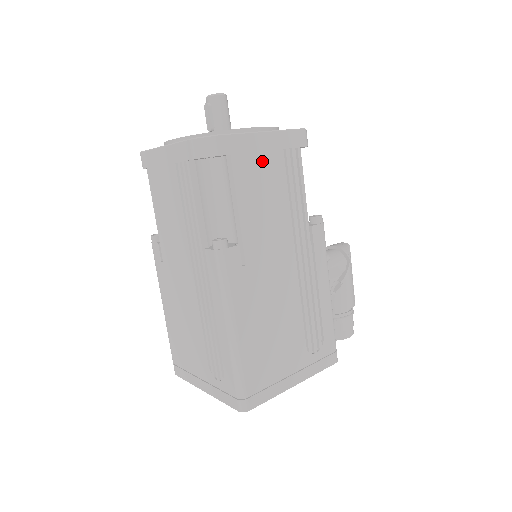
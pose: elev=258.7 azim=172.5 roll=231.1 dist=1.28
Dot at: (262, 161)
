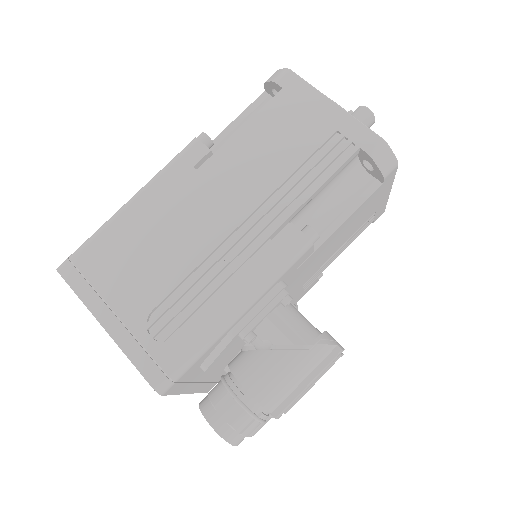
Dot at: (305, 119)
